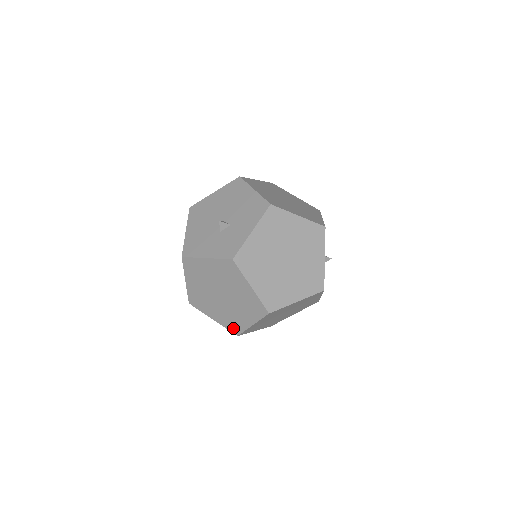
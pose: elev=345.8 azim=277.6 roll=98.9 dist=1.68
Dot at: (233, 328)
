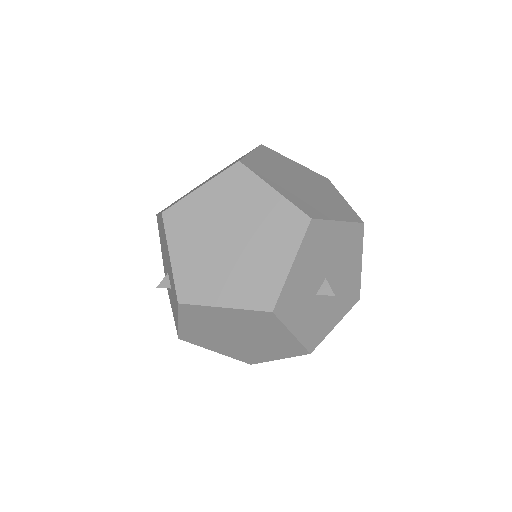
Dot at: occluded
